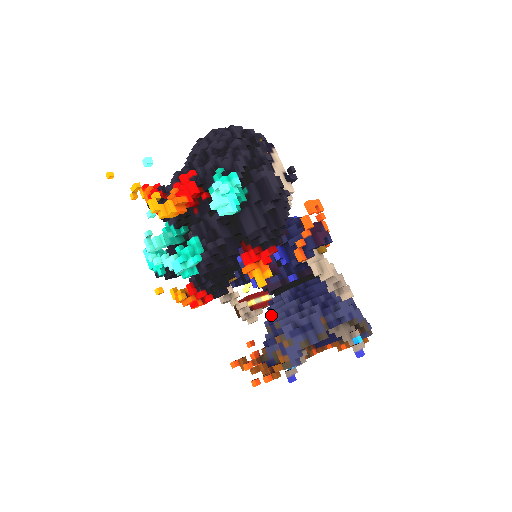
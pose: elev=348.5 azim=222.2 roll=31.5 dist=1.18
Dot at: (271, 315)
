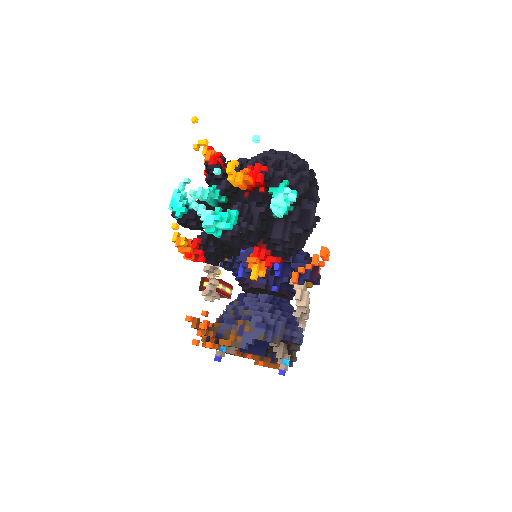
Dot at: (239, 303)
